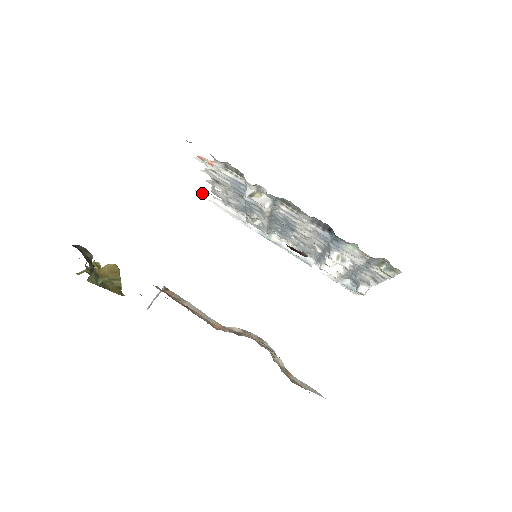
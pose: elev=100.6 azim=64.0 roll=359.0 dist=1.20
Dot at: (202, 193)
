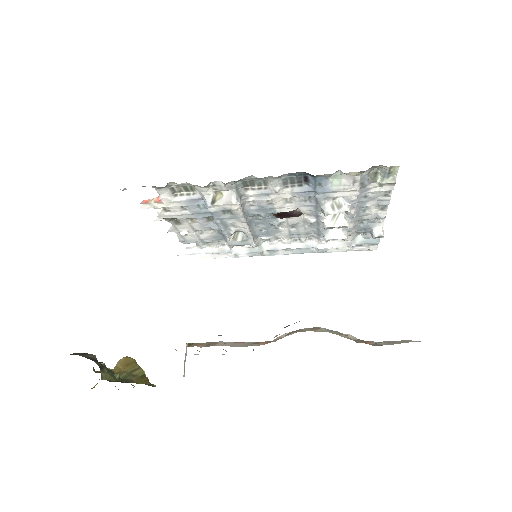
Dot at: (174, 253)
